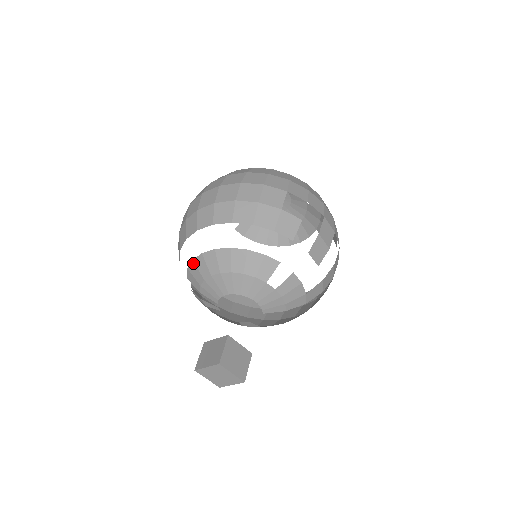
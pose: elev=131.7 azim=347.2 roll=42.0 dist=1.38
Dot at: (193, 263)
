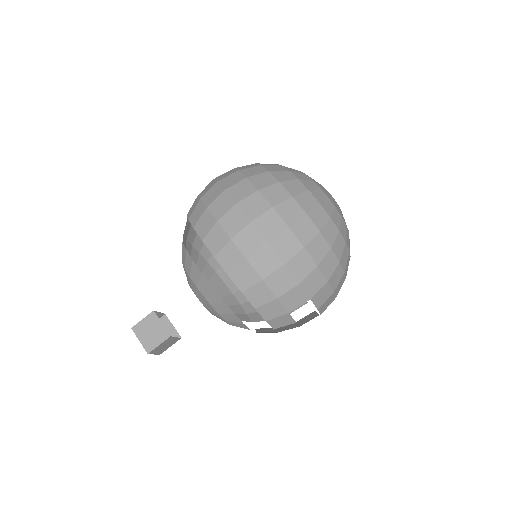
Dot at: (191, 260)
